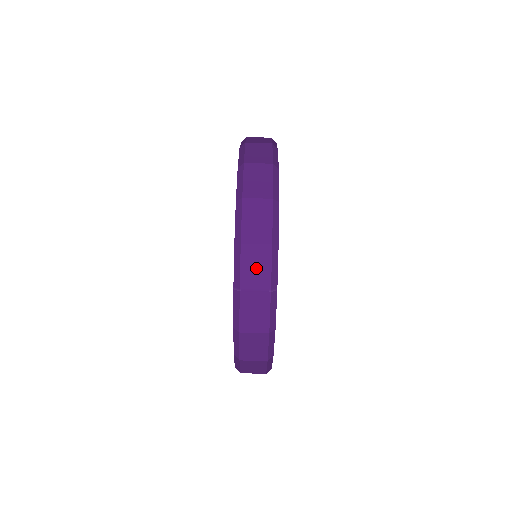
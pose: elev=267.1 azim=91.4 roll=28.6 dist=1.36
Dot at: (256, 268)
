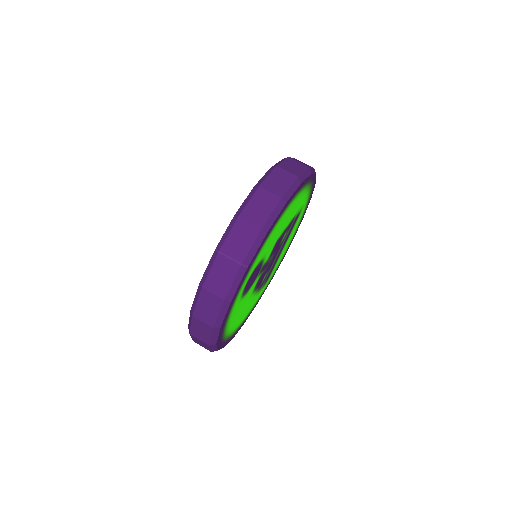
Dot at: (240, 241)
